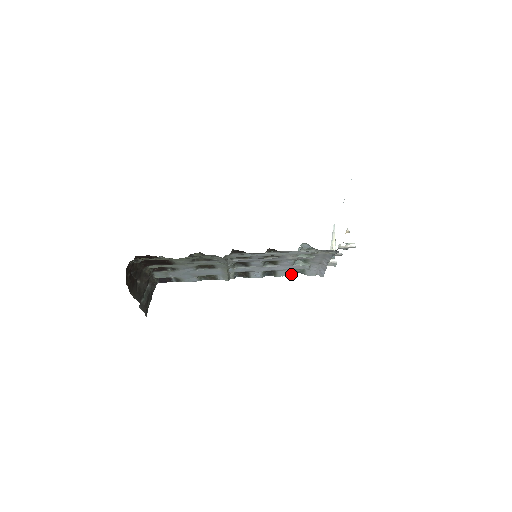
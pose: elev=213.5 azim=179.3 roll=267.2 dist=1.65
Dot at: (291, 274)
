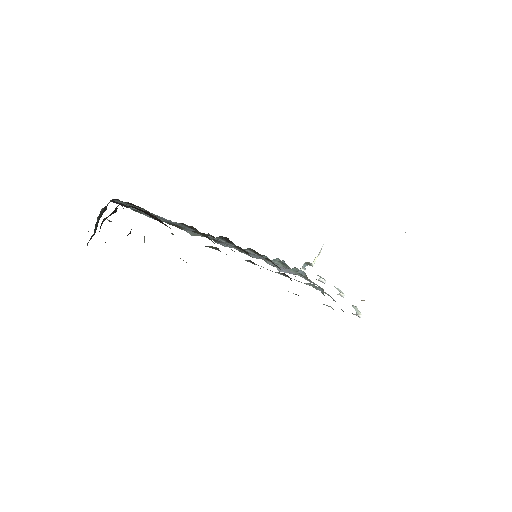
Dot at: (256, 258)
